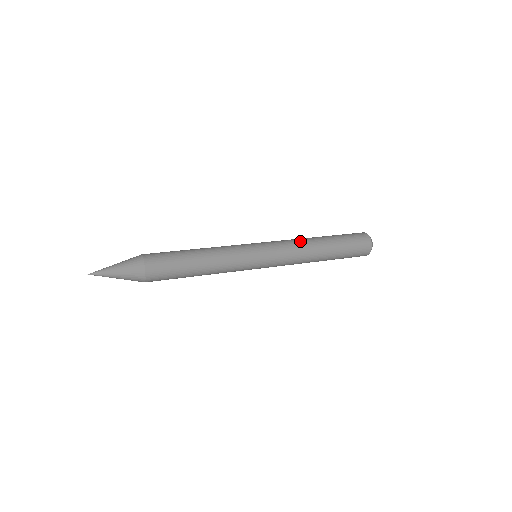
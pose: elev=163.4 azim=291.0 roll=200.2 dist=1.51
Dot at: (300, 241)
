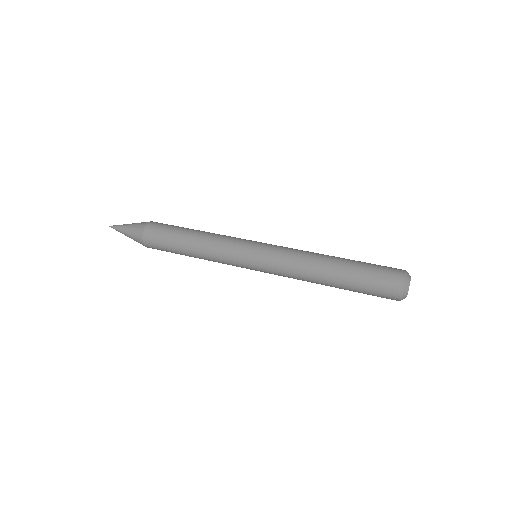
Dot at: (303, 266)
